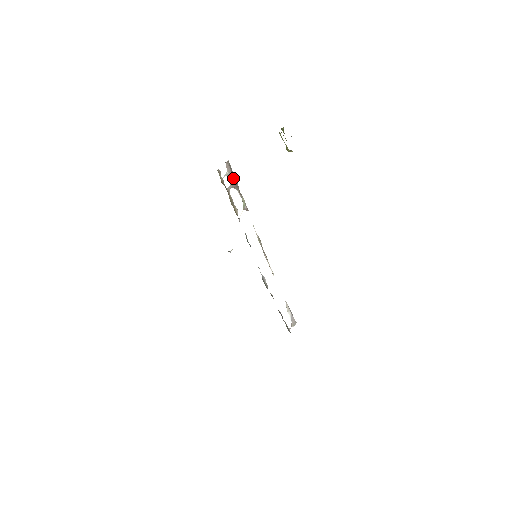
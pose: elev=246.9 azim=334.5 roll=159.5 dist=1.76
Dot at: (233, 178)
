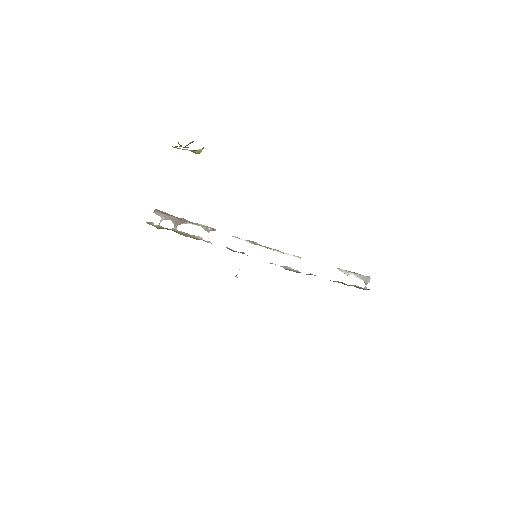
Dot at: (172, 218)
